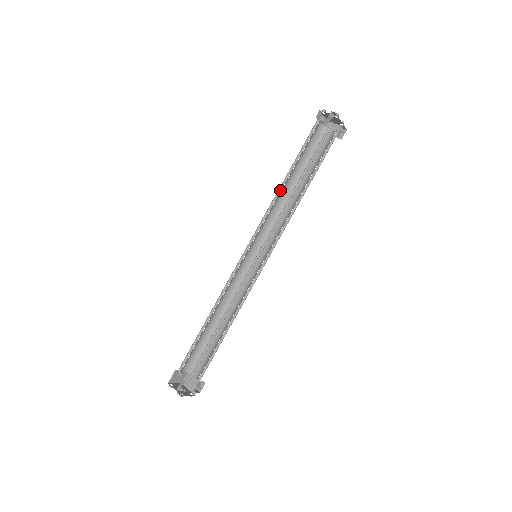
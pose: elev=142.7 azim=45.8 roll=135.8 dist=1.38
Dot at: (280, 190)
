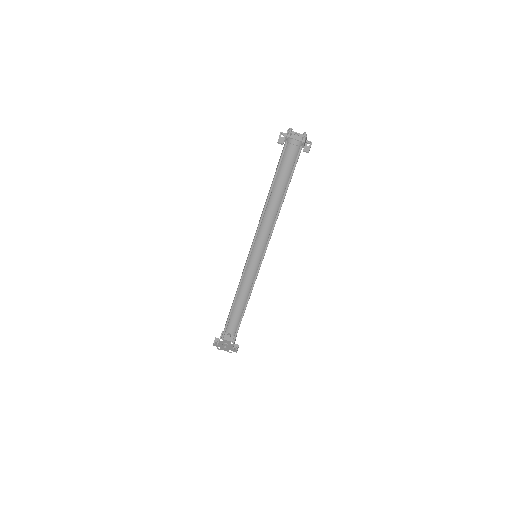
Dot at: (268, 202)
